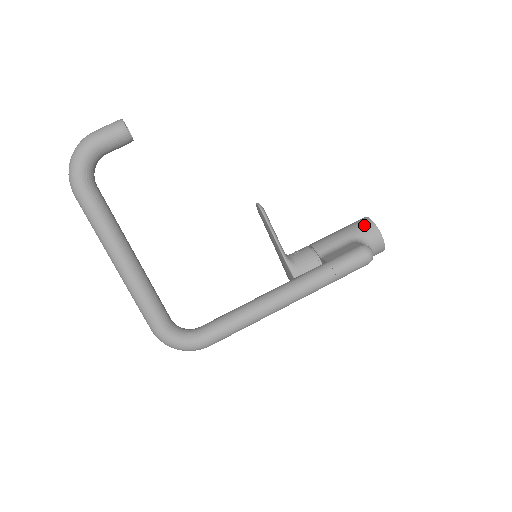
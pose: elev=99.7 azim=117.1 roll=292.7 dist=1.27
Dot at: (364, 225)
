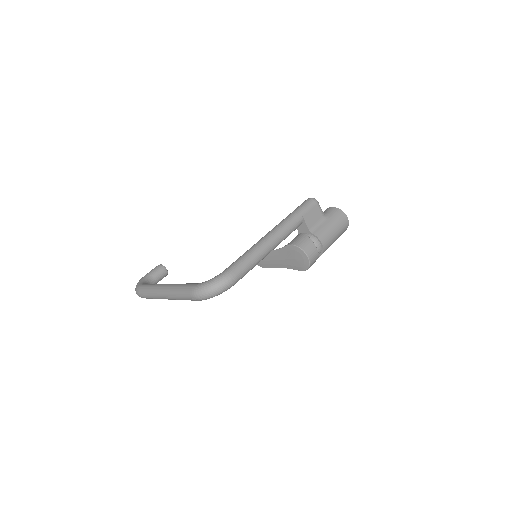
Dot at: occluded
